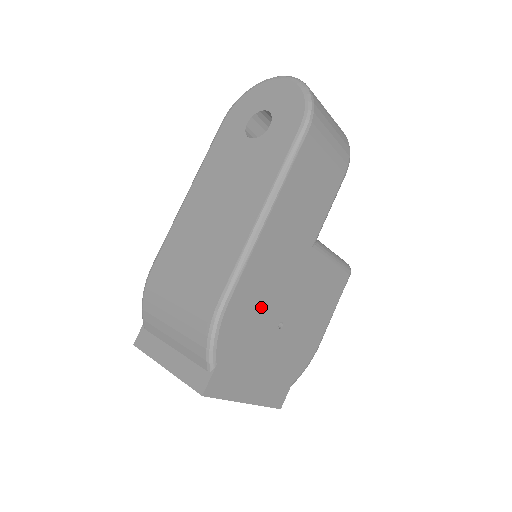
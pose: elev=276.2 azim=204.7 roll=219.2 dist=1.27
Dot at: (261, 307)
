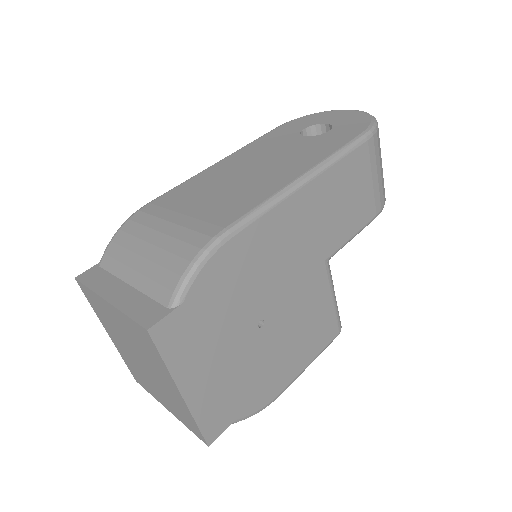
Dot at: (255, 279)
